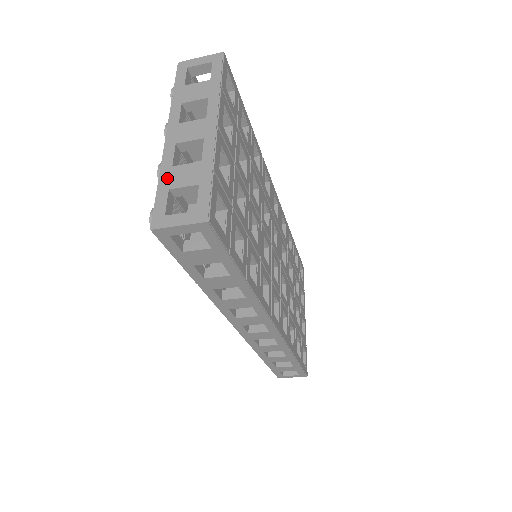
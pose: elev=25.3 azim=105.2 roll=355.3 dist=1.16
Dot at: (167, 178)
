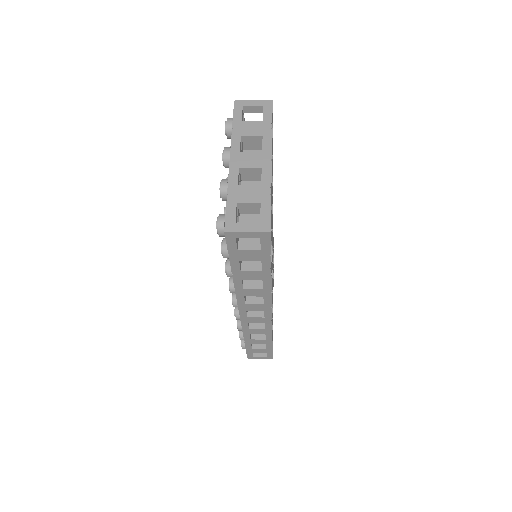
Dot at: (234, 194)
